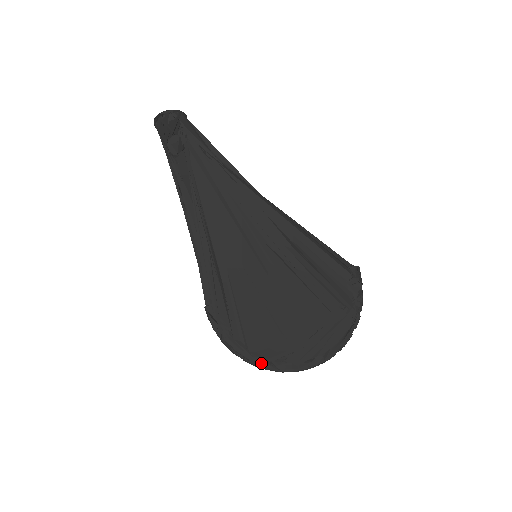
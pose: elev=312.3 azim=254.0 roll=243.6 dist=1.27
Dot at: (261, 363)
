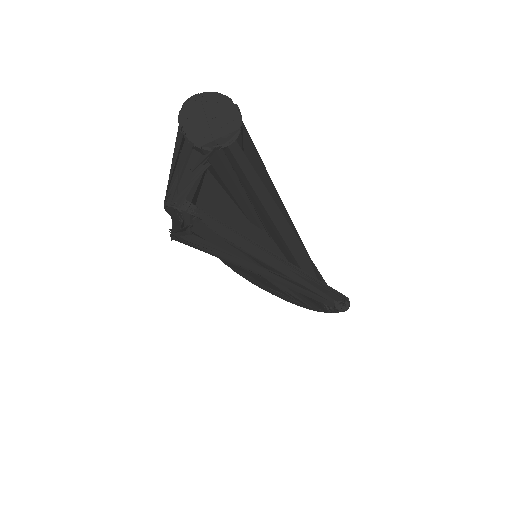
Dot at: occluded
